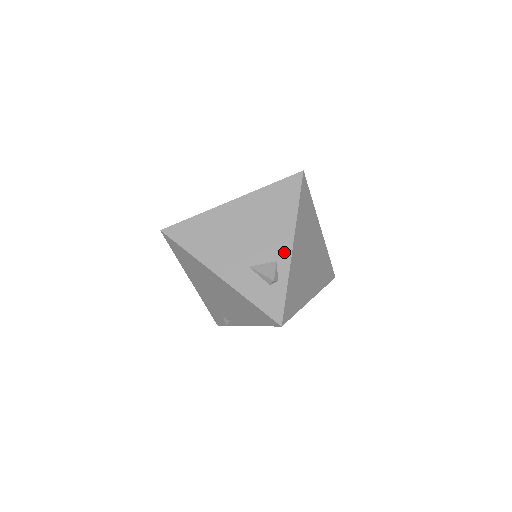
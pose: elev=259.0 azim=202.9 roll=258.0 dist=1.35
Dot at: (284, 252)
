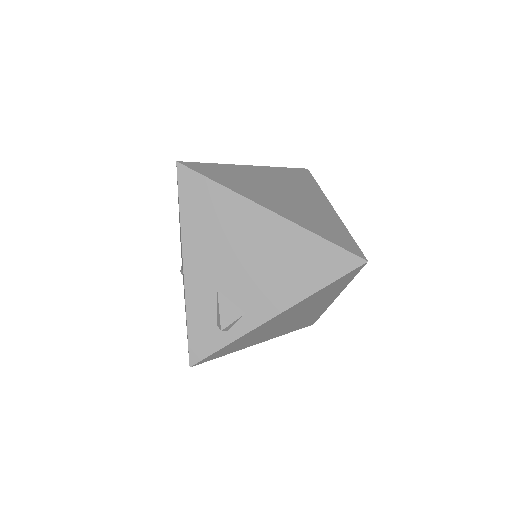
Dot at: (261, 313)
